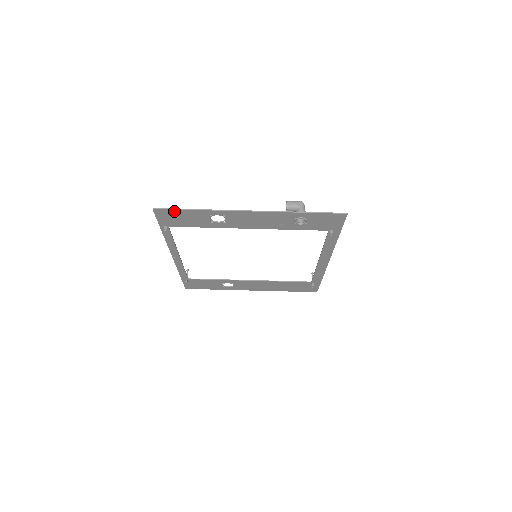
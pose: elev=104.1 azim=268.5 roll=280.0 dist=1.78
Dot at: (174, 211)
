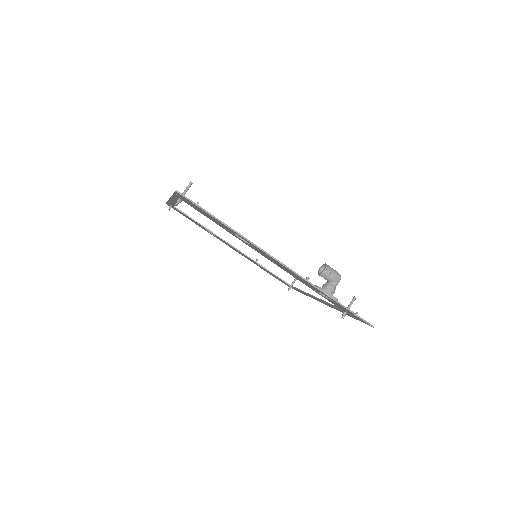
Dot at: (199, 207)
